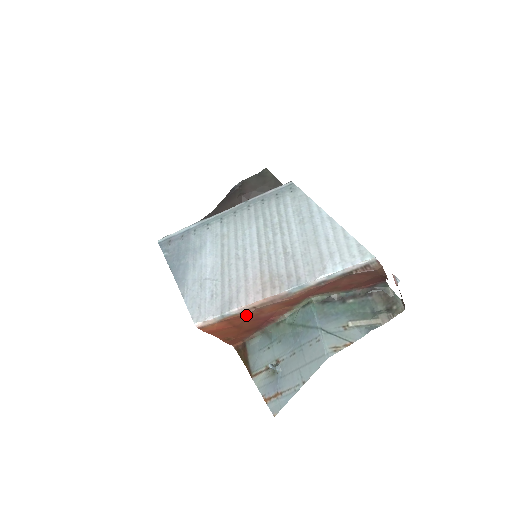
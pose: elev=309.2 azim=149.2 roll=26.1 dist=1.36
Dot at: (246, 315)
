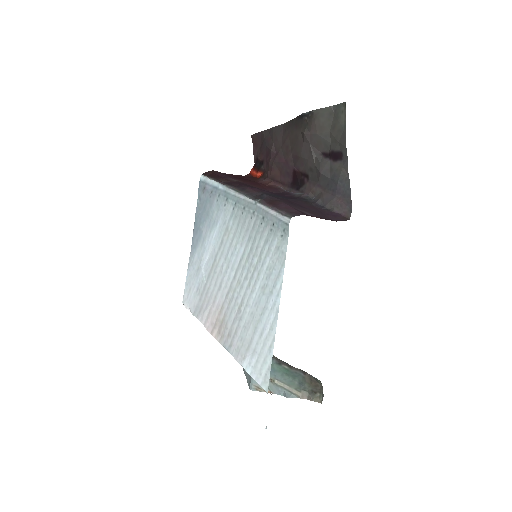
Dot at: occluded
